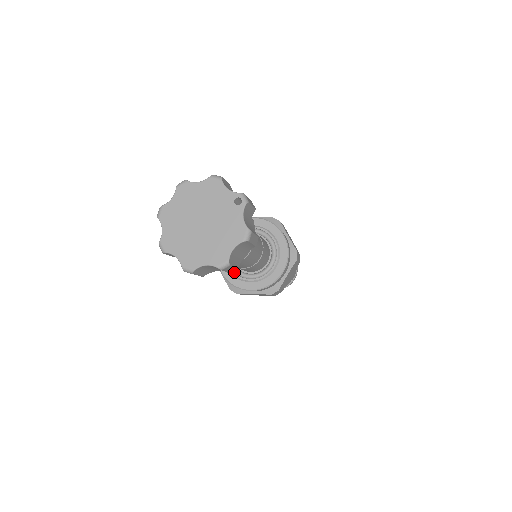
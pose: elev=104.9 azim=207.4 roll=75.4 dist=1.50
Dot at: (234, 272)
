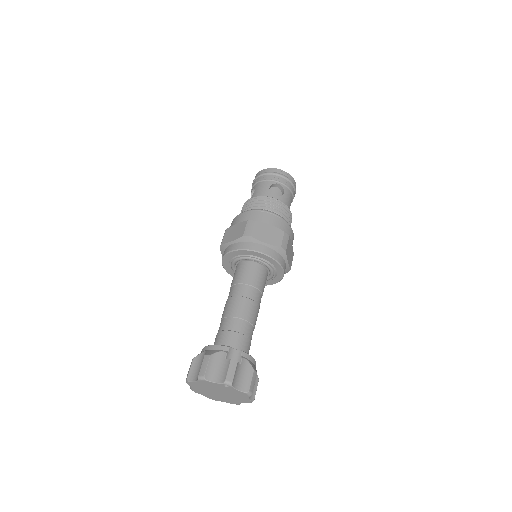
Dot at: occluded
